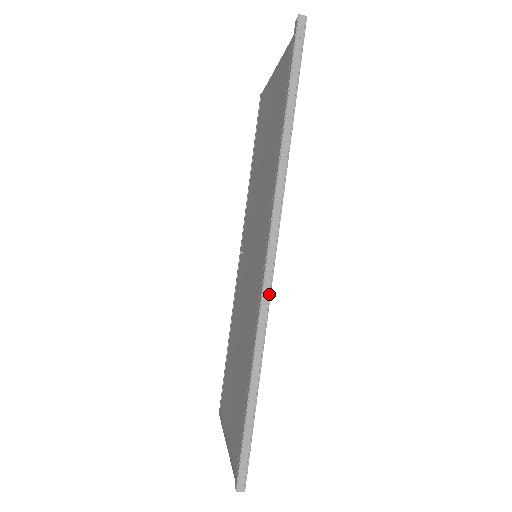
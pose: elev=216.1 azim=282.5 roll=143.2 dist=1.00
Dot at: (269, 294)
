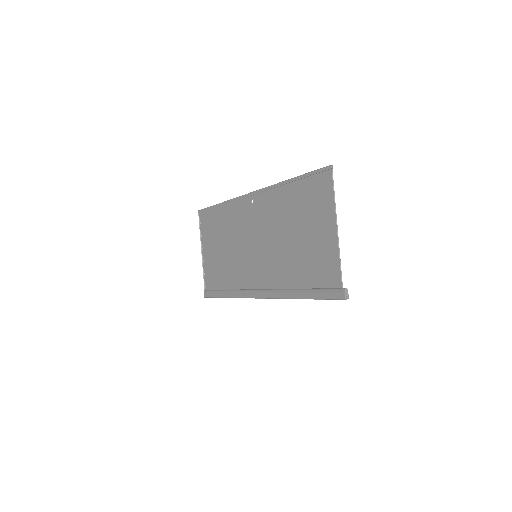
Dot at: occluded
